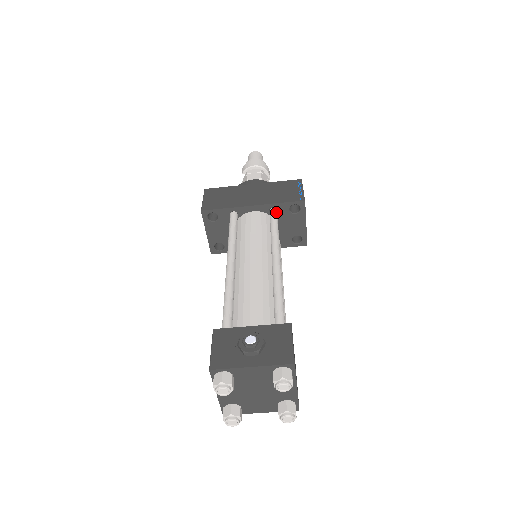
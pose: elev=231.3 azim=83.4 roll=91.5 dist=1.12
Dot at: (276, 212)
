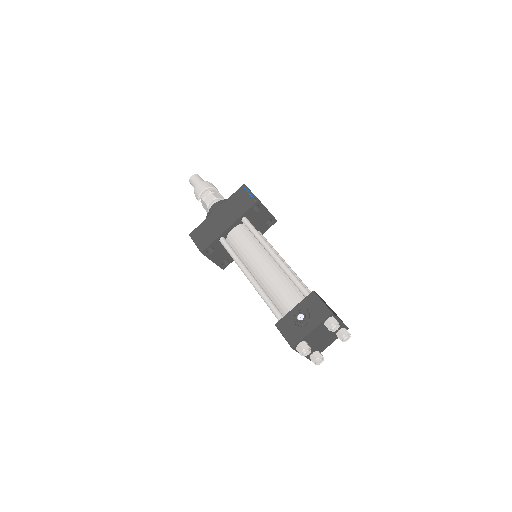
Dot at: (247, 220)
